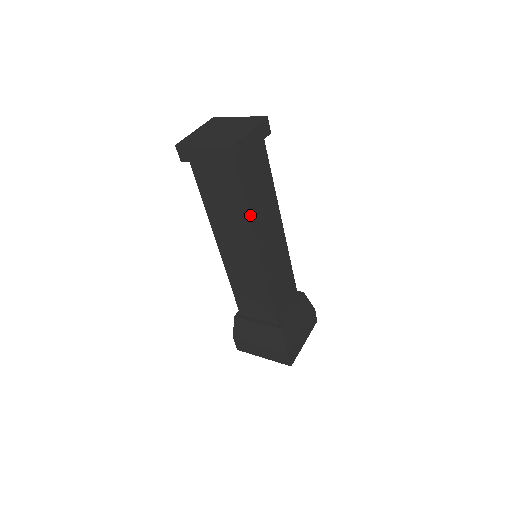
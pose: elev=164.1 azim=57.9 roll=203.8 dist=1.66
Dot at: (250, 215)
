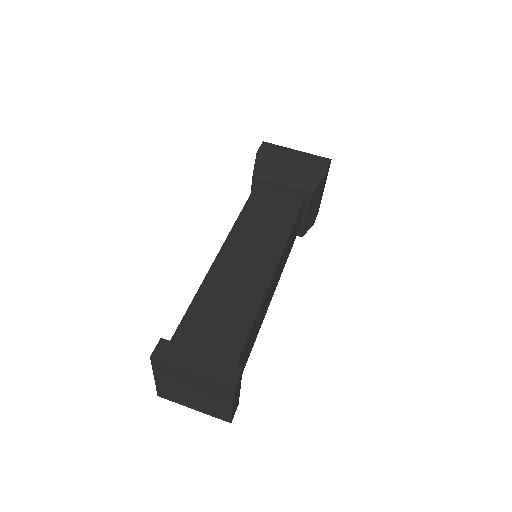
Dot at: (255, 340)
